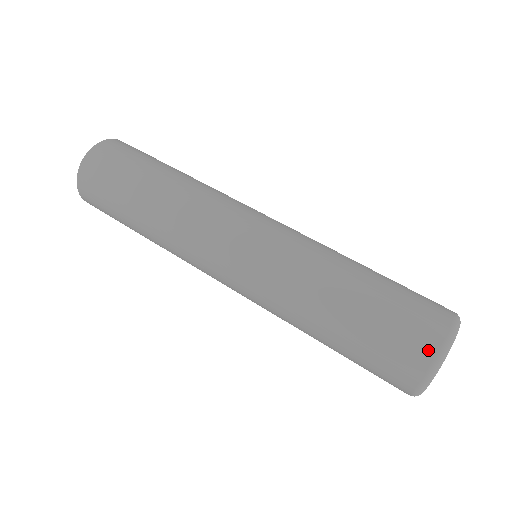
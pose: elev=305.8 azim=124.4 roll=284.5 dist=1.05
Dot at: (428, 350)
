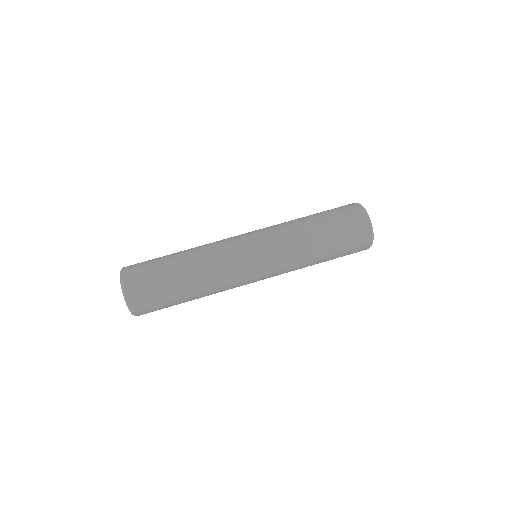
Dot at: (363, 221)
